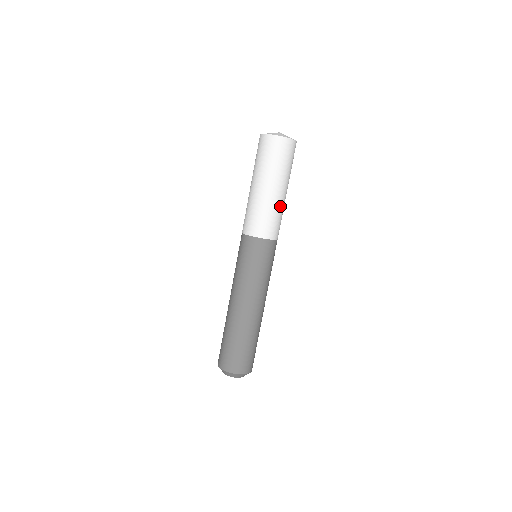
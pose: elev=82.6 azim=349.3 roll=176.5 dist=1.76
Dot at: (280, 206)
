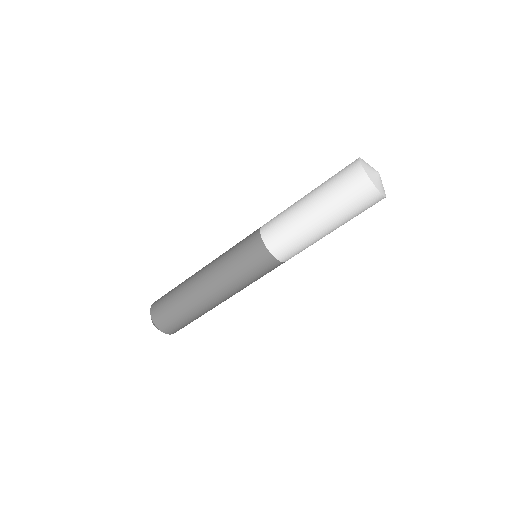
Dot at: (306, 234)
